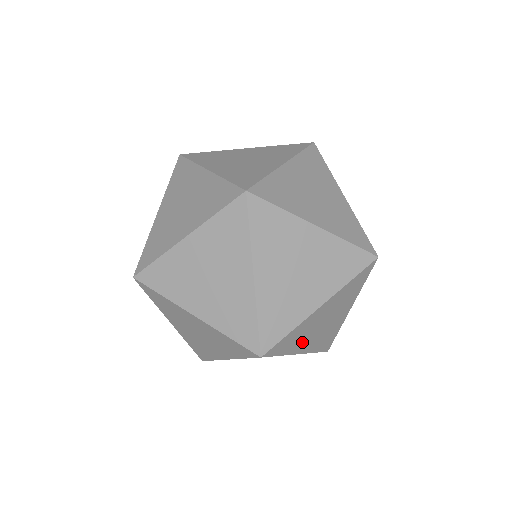
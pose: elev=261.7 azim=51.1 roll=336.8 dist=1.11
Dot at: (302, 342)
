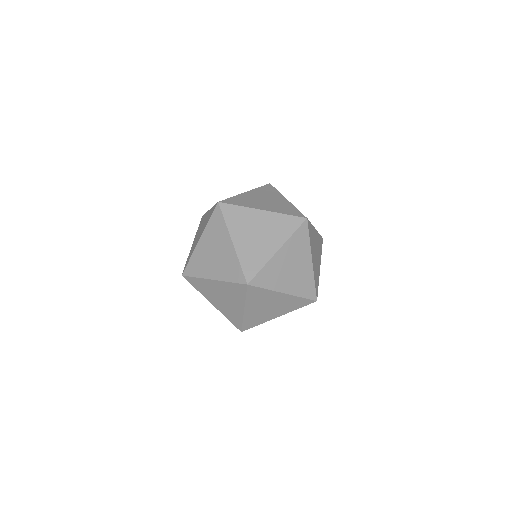
Dot at: occluded
